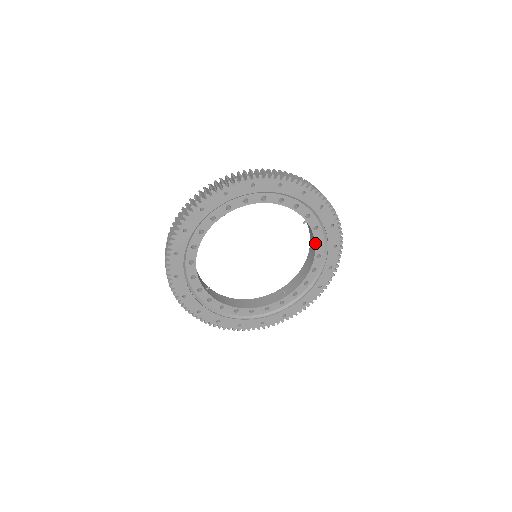
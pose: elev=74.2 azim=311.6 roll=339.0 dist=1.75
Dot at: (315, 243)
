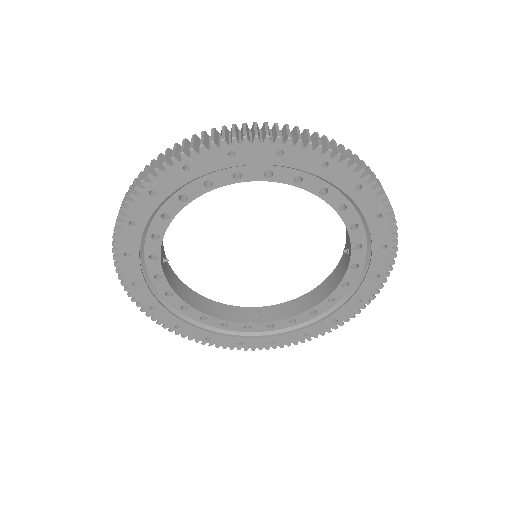
Dot at: (295, 186)
